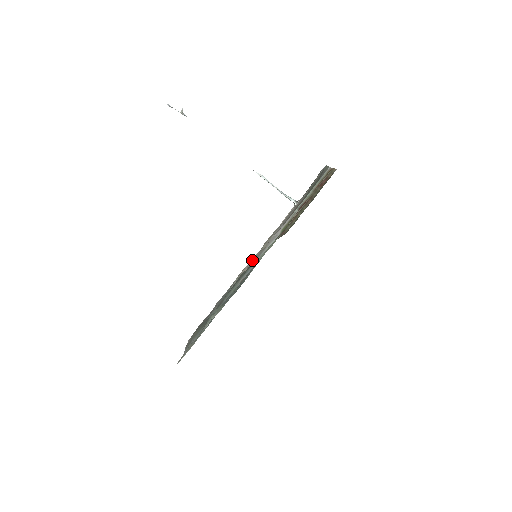
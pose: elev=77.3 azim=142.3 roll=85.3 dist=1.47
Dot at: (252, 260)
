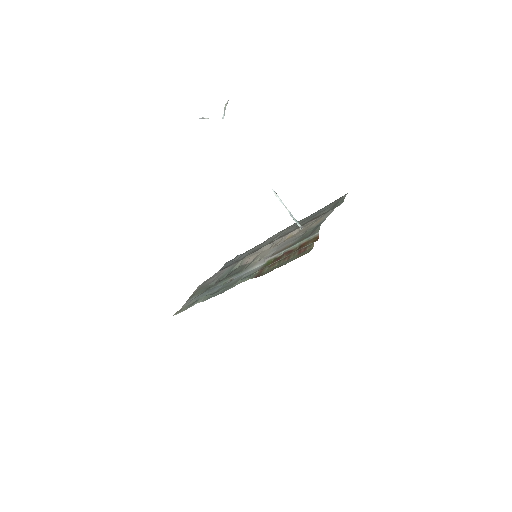
Dot at: (253, 256)
